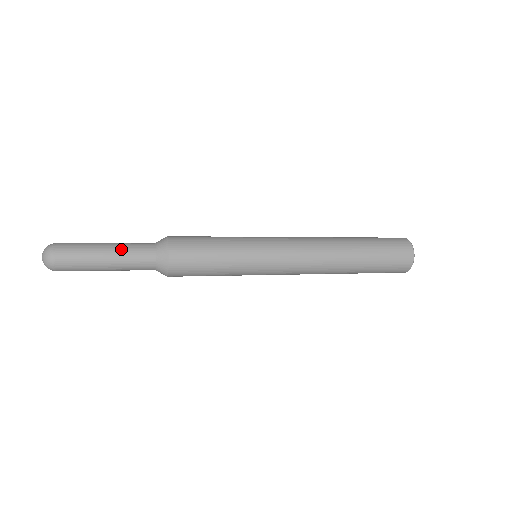
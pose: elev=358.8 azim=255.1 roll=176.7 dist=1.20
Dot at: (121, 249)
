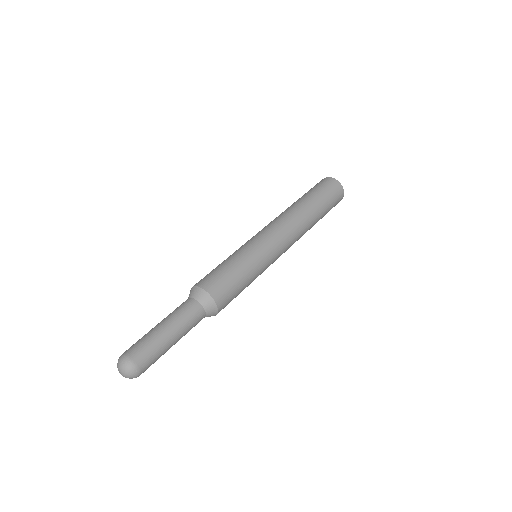
Dot at: (174, 319)
